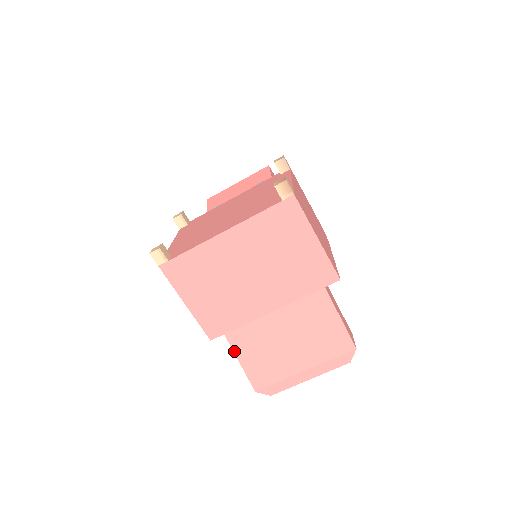
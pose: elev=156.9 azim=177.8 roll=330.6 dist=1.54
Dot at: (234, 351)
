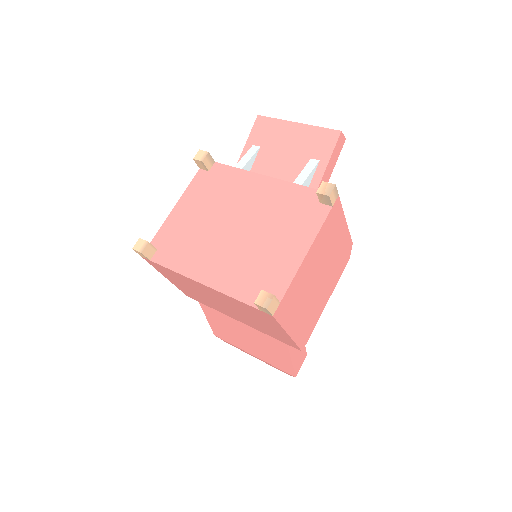
Dot at: (204, 313)
